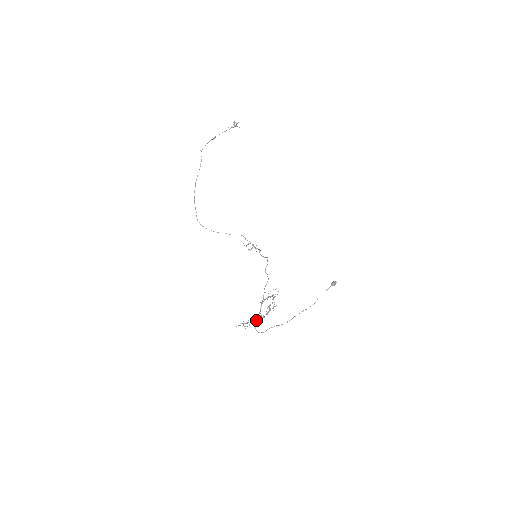
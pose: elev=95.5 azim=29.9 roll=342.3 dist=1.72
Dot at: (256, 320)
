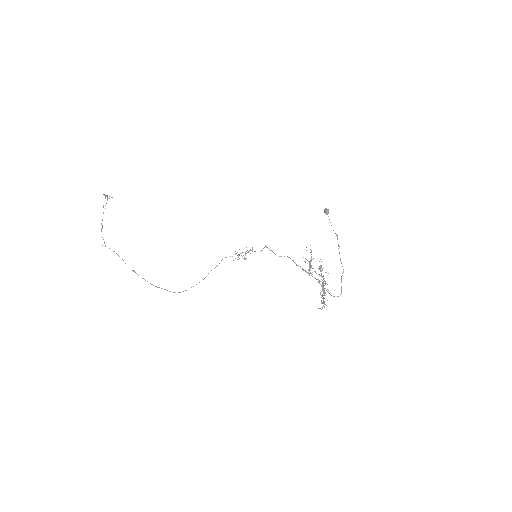
Dot at: occluded
